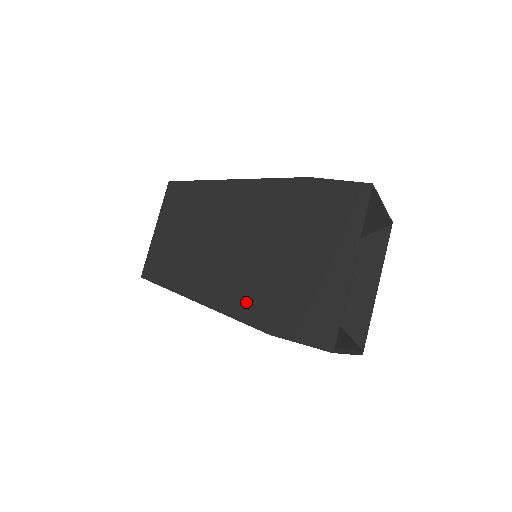
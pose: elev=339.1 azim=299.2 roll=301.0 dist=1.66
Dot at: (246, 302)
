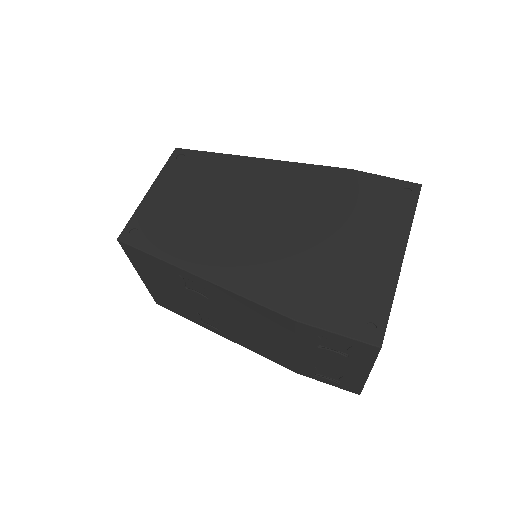
Dot at: (266, 281)
